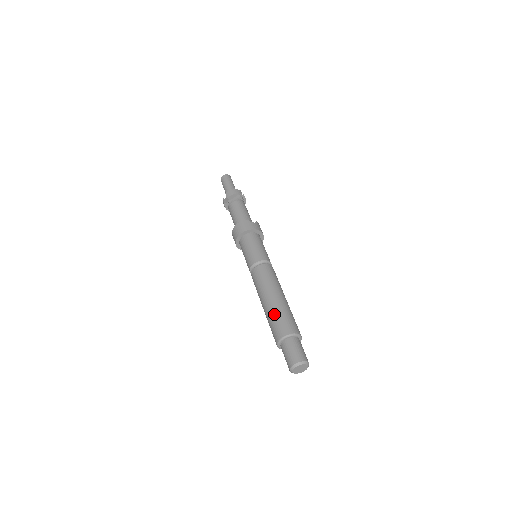
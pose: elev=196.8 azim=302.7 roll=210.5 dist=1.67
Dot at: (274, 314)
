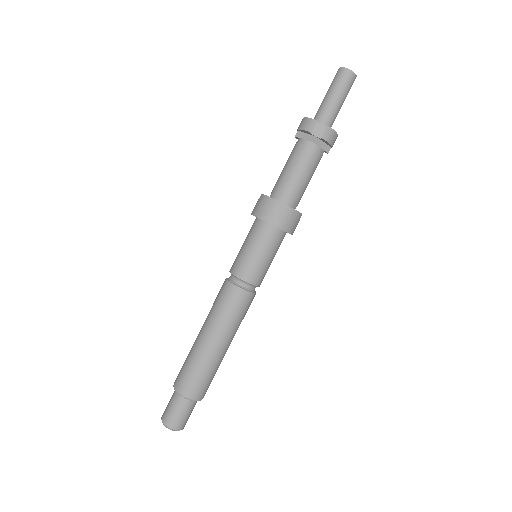
Dot at: (209, 369)
